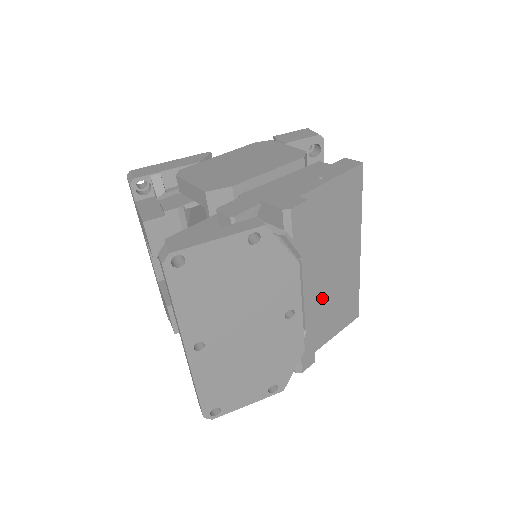
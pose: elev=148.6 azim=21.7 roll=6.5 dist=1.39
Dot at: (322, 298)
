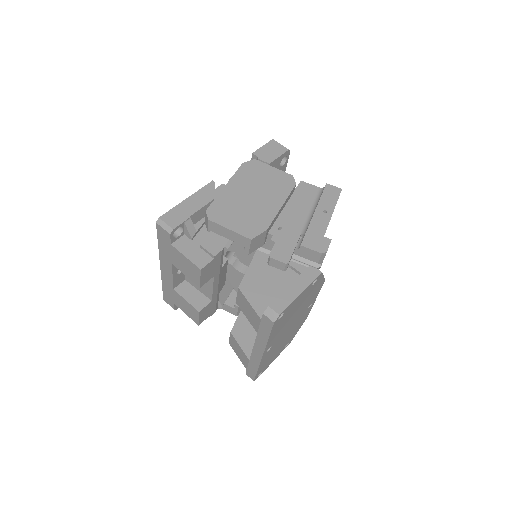
Dot at: occluded
